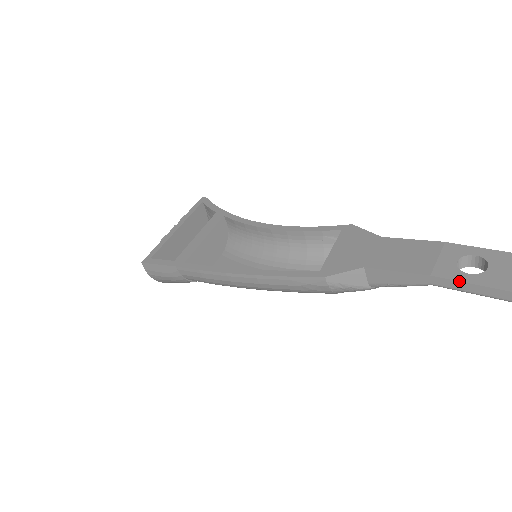
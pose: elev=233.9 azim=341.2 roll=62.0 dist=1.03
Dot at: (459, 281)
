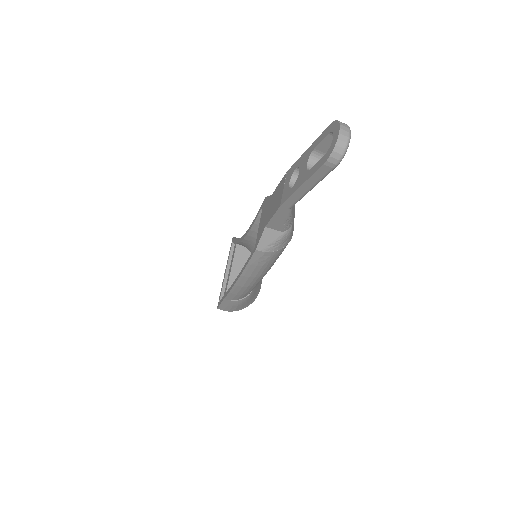
Dot at: (288, 198)
